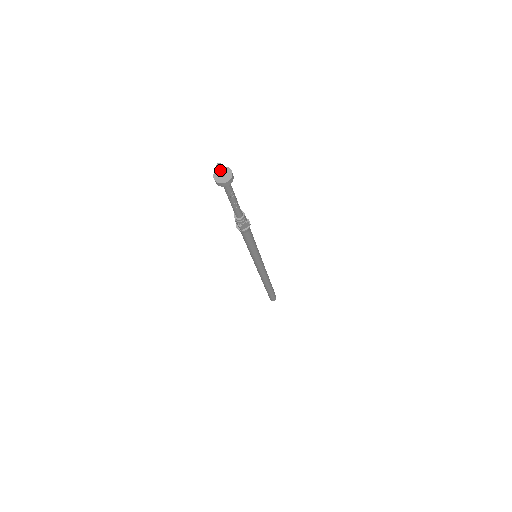
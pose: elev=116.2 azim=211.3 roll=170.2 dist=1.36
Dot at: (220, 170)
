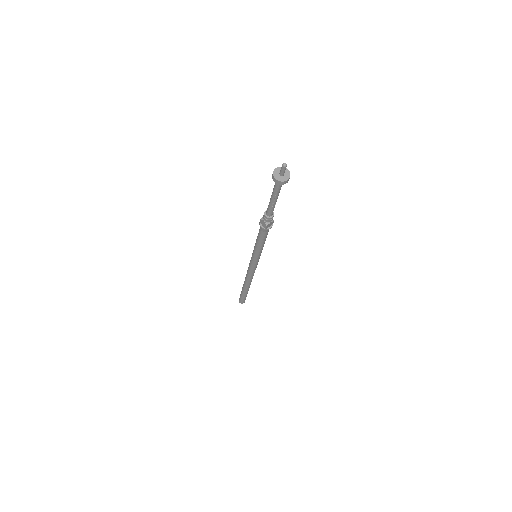
Dot at: (284, 169)
